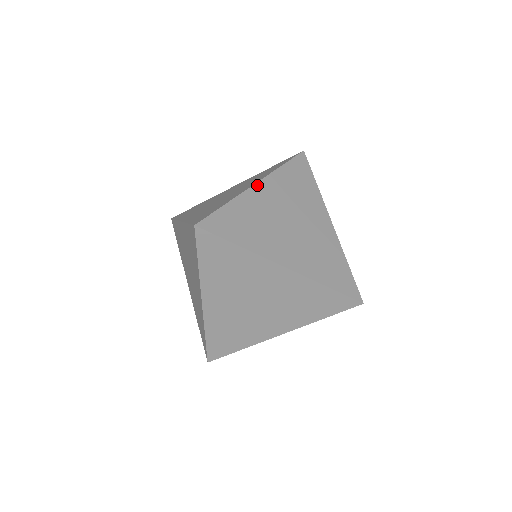
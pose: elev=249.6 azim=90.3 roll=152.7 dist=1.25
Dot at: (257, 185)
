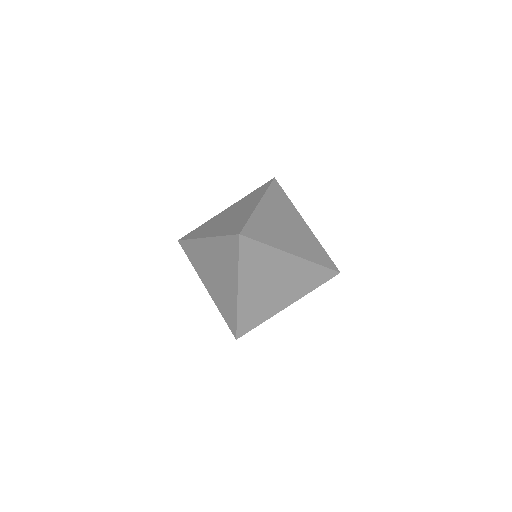
Dot at: (239, 292)
